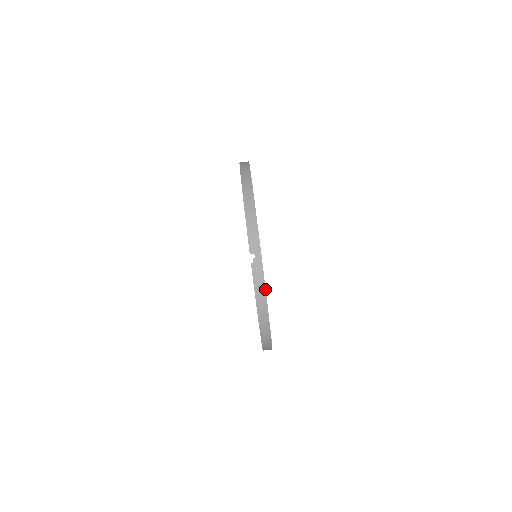
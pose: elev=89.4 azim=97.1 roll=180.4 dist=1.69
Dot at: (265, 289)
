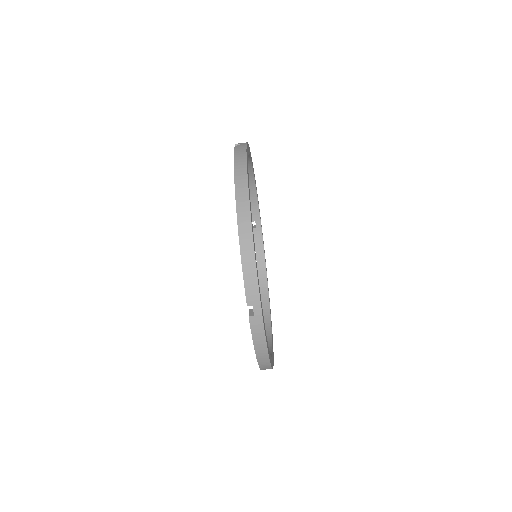
Dot at: (265, 340)
